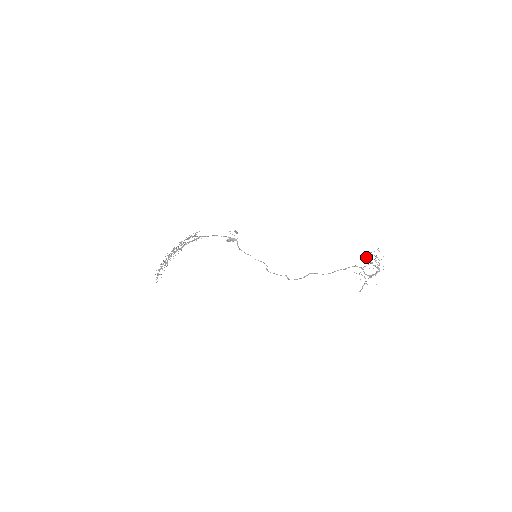
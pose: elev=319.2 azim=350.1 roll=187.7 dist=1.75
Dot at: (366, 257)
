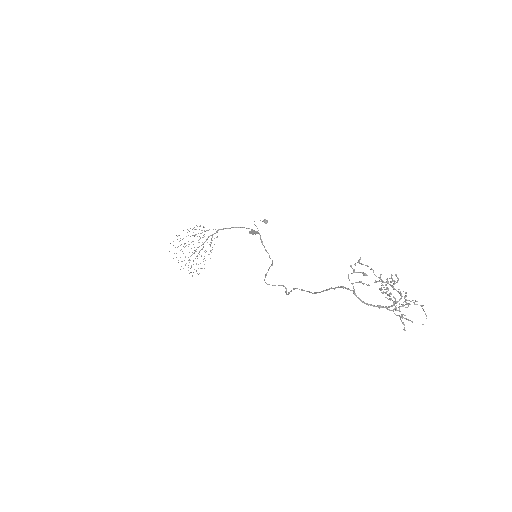
Dot at: occluded
